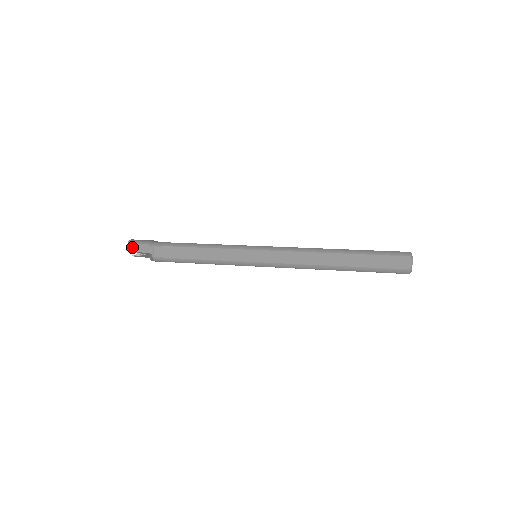
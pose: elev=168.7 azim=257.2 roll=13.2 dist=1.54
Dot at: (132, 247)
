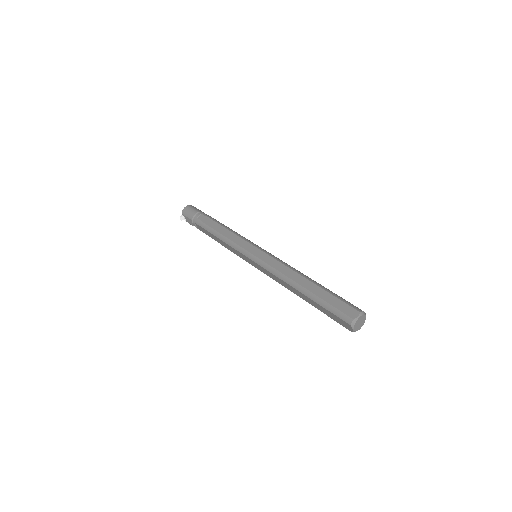
Dot at: (184, 218)
